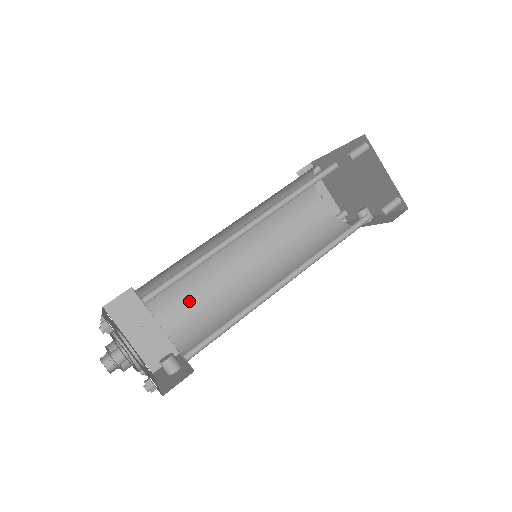
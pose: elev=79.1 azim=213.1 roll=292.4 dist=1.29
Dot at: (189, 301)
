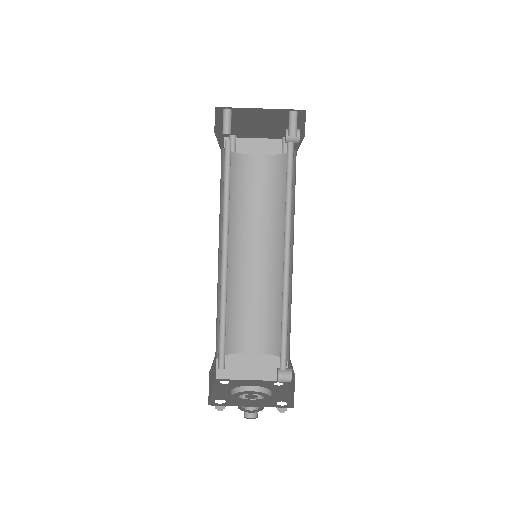
Dot at: (257, 320)
